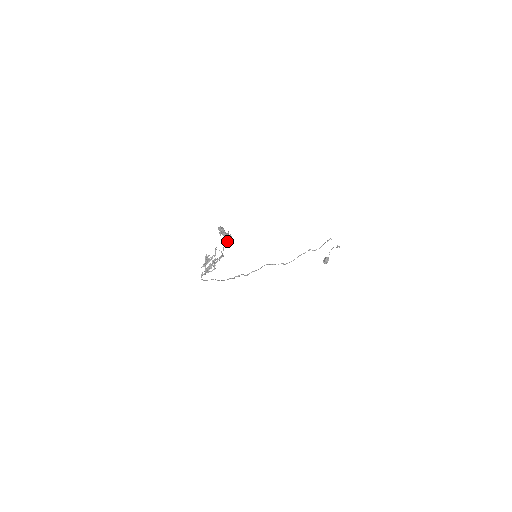
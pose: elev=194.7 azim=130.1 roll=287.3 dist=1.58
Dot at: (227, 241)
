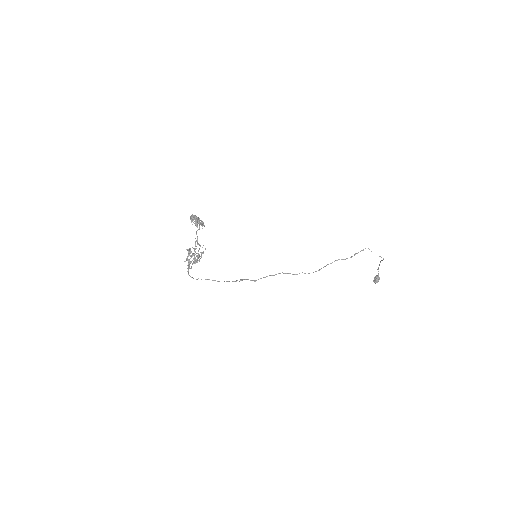
Dot at: (197, 226)
